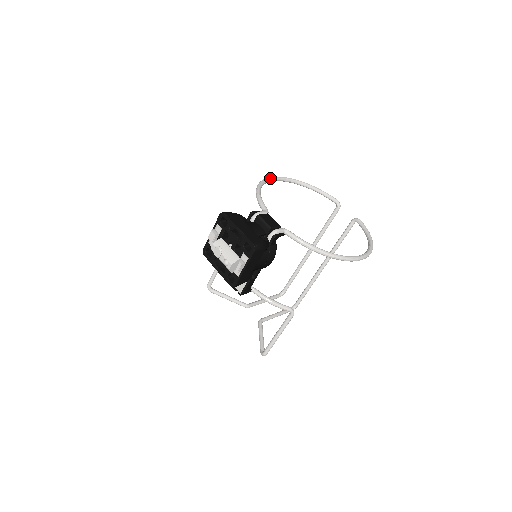
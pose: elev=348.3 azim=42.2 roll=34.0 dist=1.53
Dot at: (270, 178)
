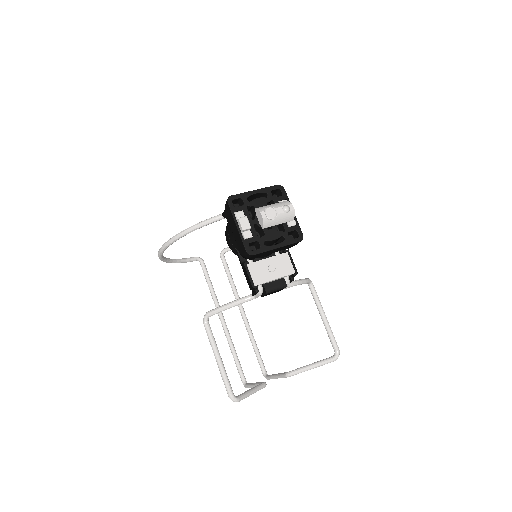
Dot at: occluded
